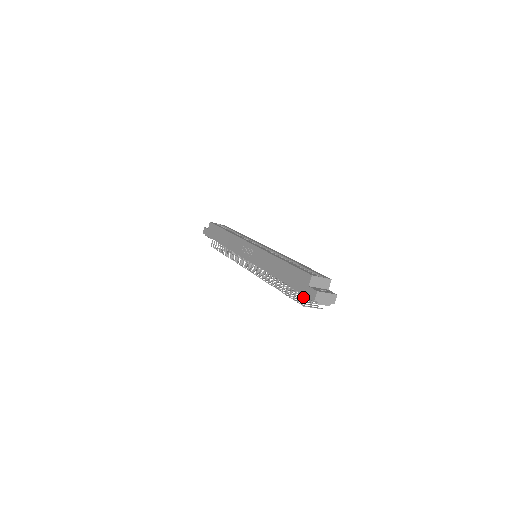
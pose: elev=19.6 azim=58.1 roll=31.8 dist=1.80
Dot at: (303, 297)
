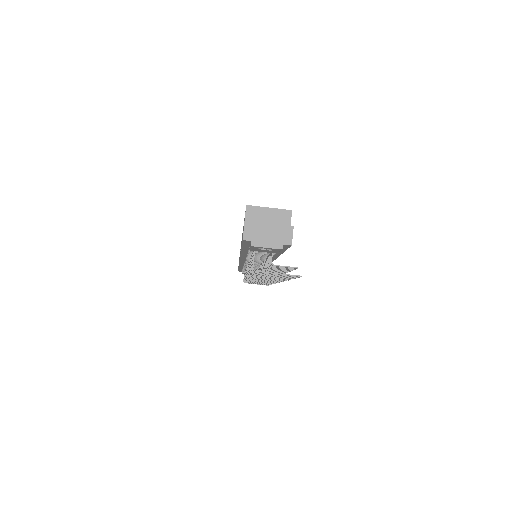
Dot at: (253, 255)
